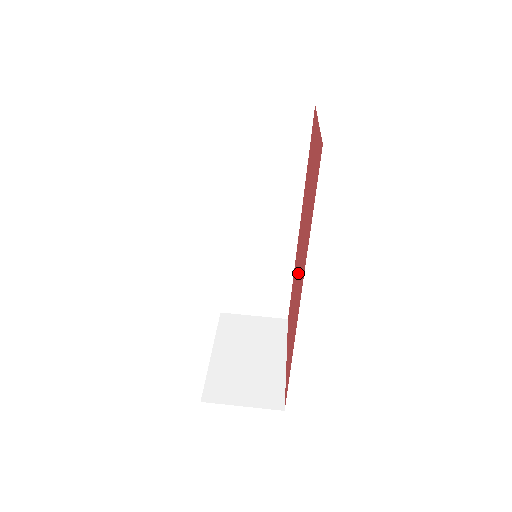
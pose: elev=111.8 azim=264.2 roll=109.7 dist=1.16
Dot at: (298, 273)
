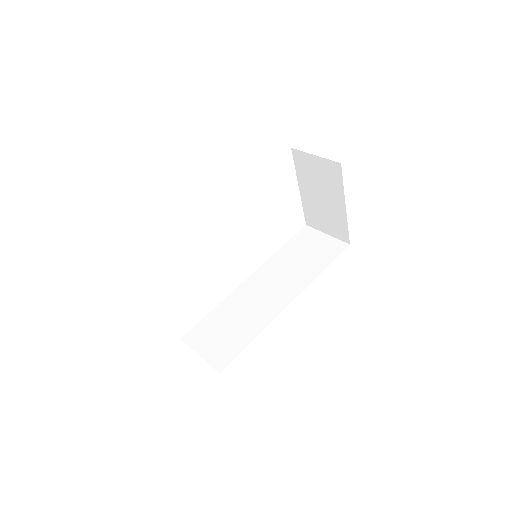
Dot at: occluded
